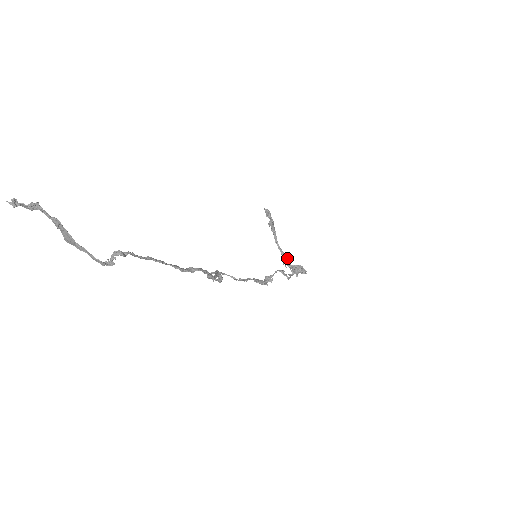
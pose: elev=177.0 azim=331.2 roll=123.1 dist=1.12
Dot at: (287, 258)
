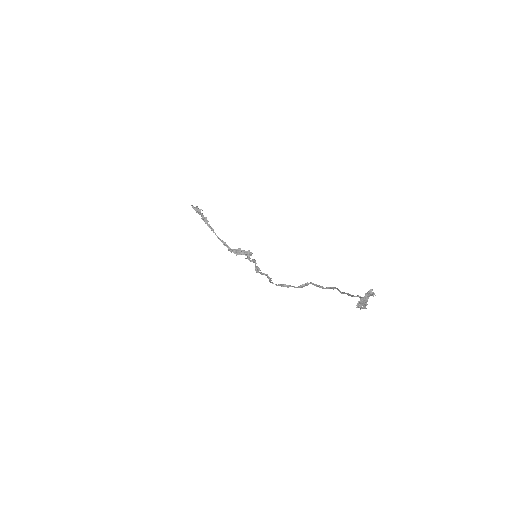
Dot at: (227, 245)
